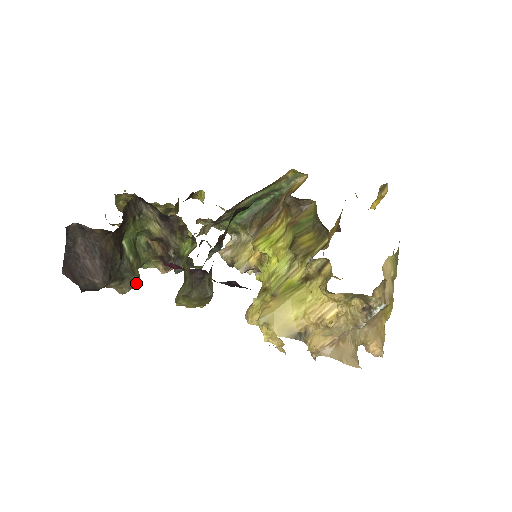
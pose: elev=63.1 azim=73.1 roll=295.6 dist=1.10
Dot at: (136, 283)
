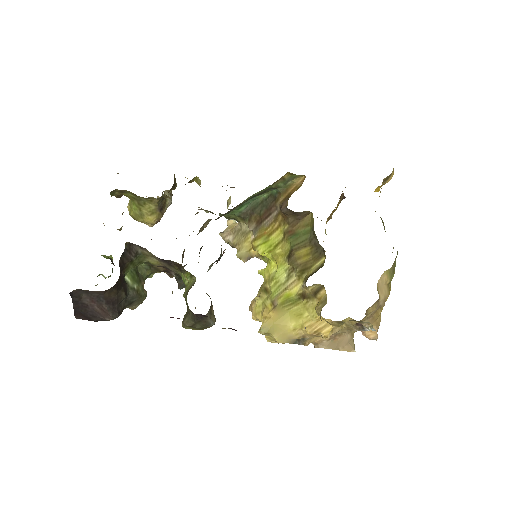
Dot at: (144, 299)
